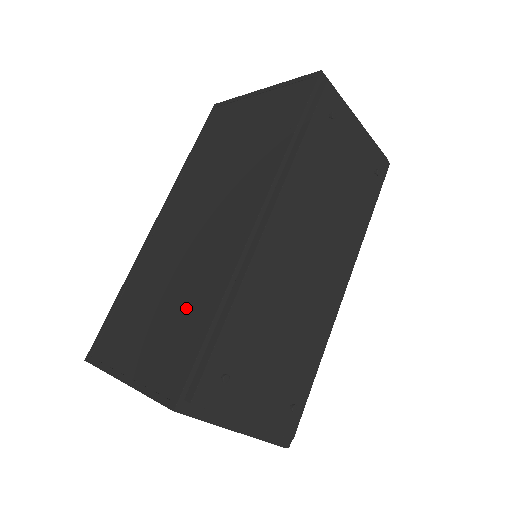
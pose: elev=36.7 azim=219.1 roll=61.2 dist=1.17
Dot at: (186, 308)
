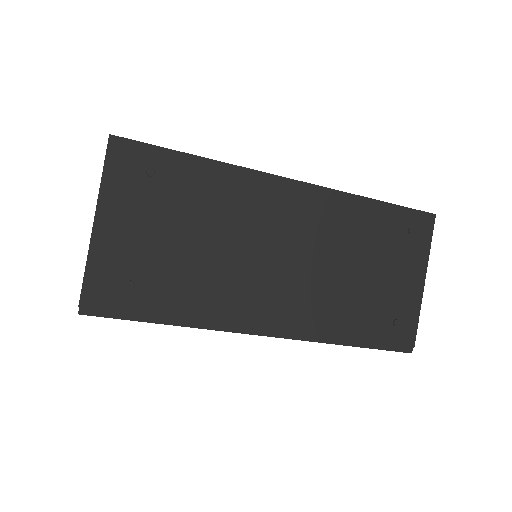
Dot at: occluded
